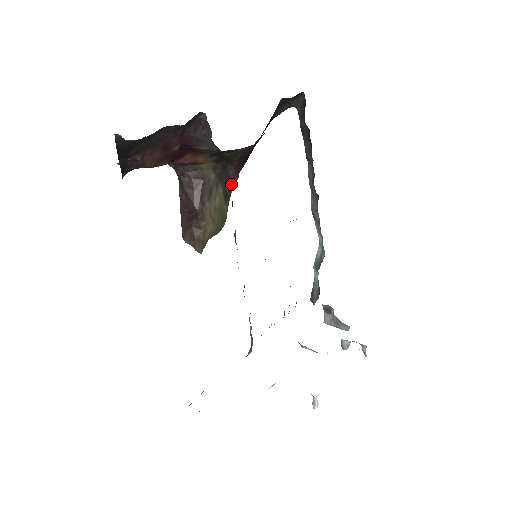
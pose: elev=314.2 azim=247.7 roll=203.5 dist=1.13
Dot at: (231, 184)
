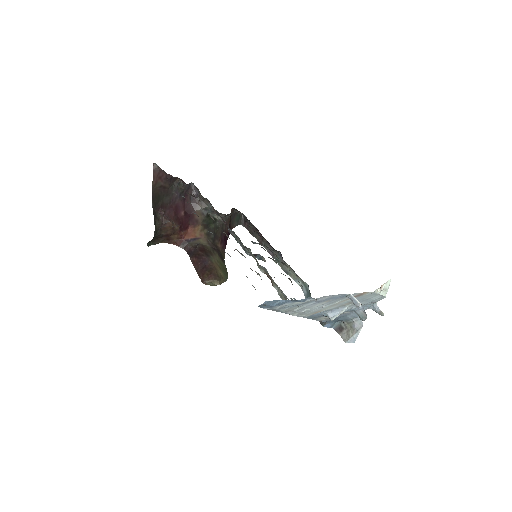
Dot at: (222, 255)
